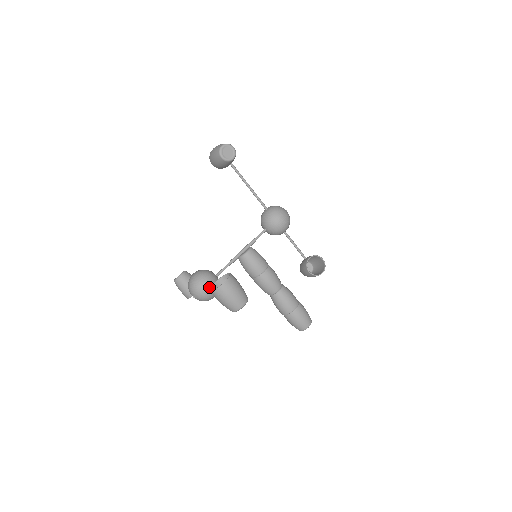
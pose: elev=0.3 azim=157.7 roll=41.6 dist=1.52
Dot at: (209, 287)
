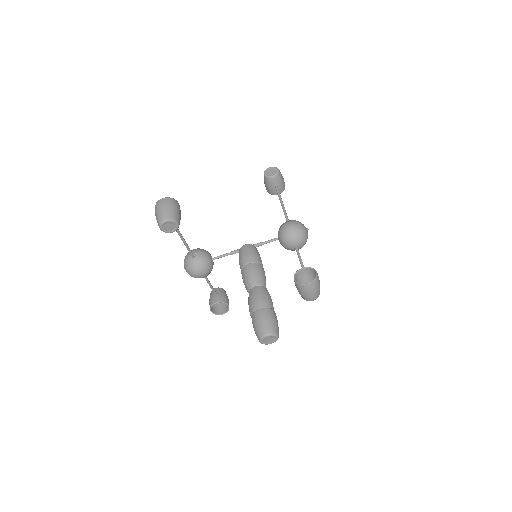
Dot at: (193, 254)
